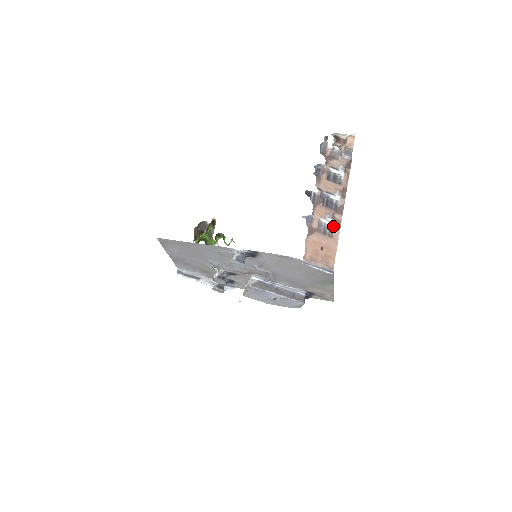
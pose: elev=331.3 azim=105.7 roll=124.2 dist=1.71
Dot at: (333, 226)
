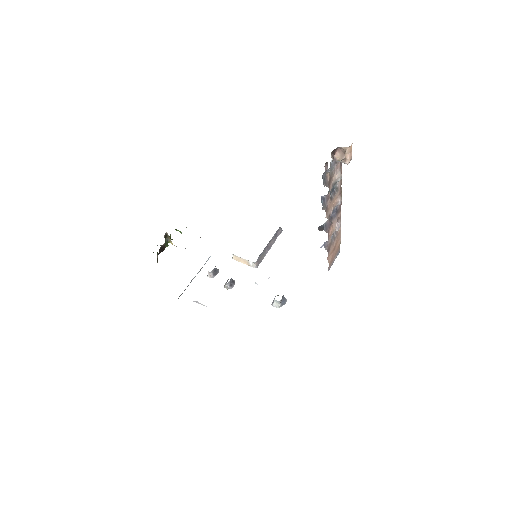
Dot at: occluded
